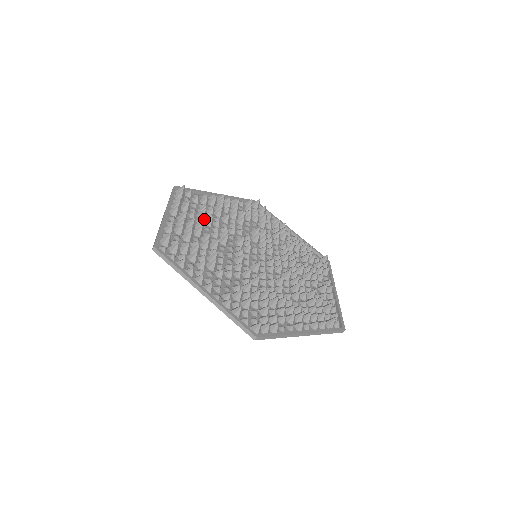
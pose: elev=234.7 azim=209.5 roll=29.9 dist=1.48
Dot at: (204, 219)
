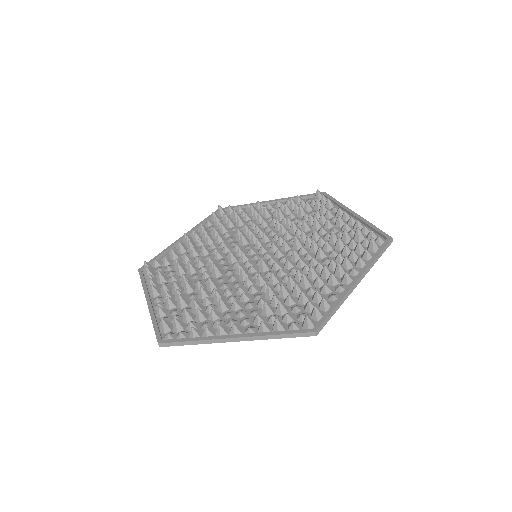
Dot at: (185, 271)
